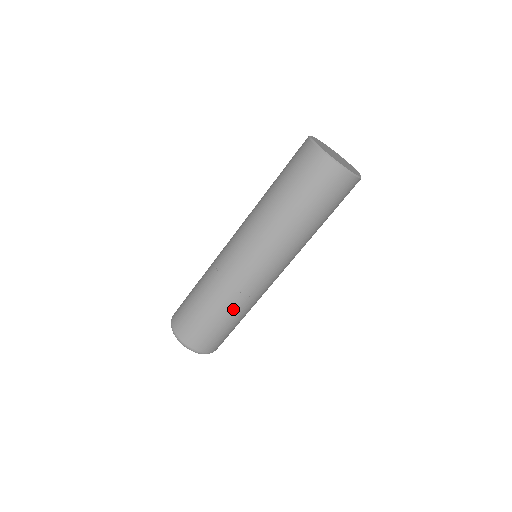
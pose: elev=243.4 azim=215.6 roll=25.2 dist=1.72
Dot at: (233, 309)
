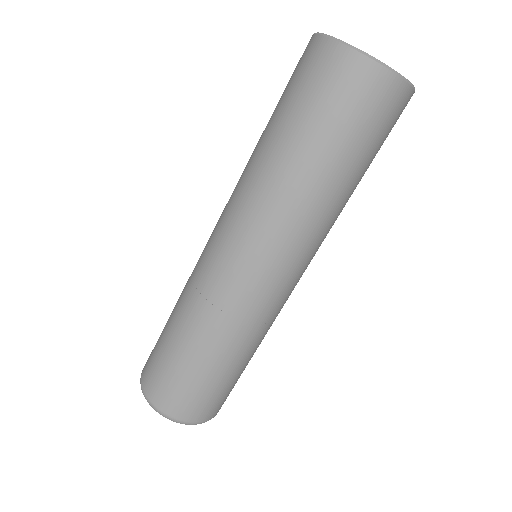
Dot at: (196, 330)
